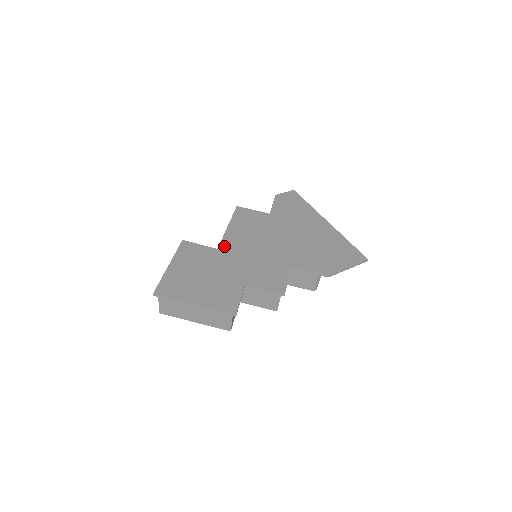
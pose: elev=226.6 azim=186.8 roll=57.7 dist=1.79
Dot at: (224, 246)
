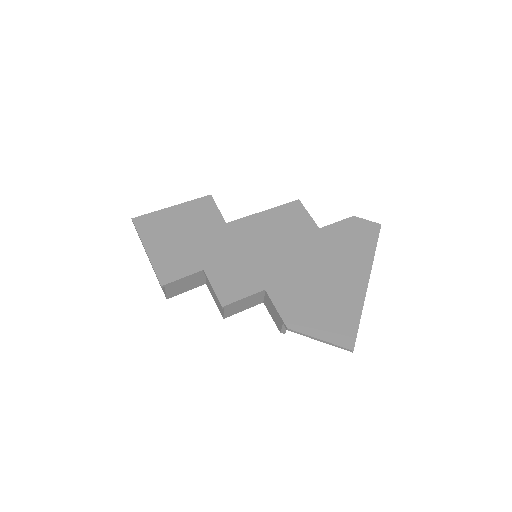
Dot at: (235, 225)
